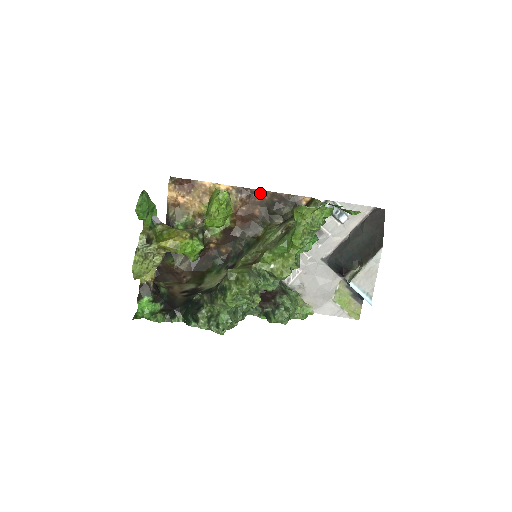
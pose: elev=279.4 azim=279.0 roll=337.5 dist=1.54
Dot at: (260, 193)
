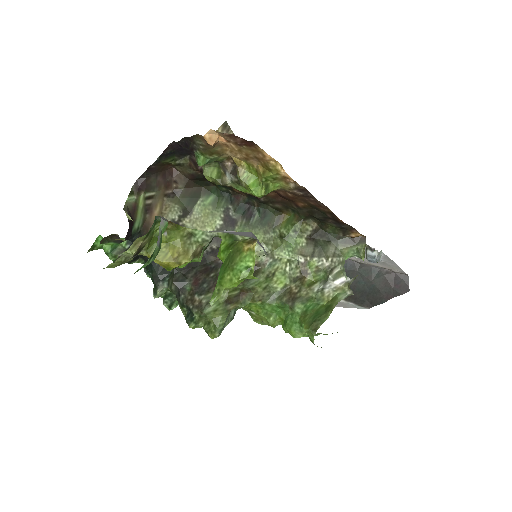
Dot at: (320, 203)
